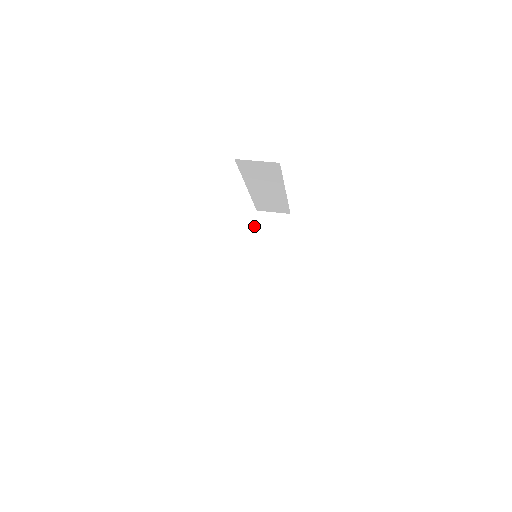
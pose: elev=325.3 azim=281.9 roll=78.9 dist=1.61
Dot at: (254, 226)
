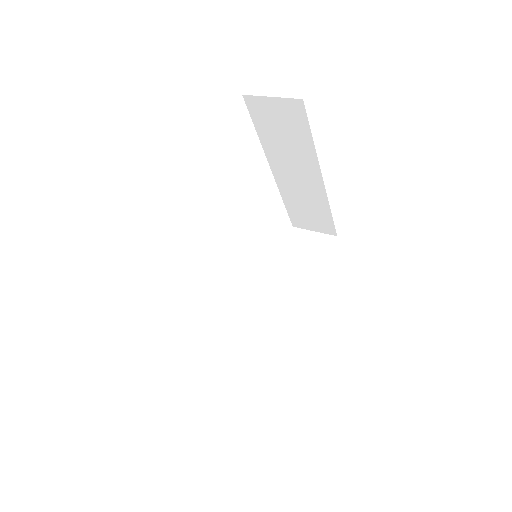
Dot at: (284, 245)
